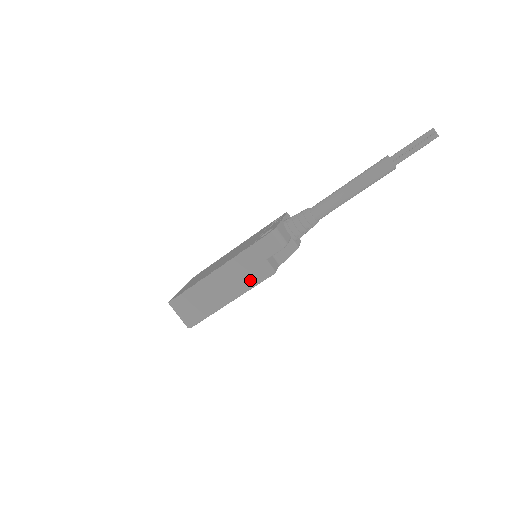
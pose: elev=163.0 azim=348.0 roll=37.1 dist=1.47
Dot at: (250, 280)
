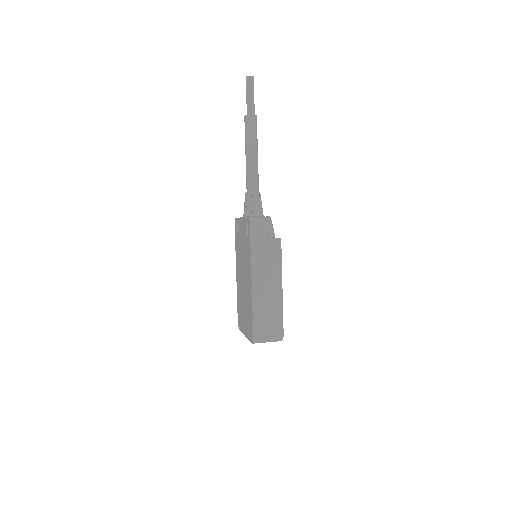
Dot at: (275, 261)
